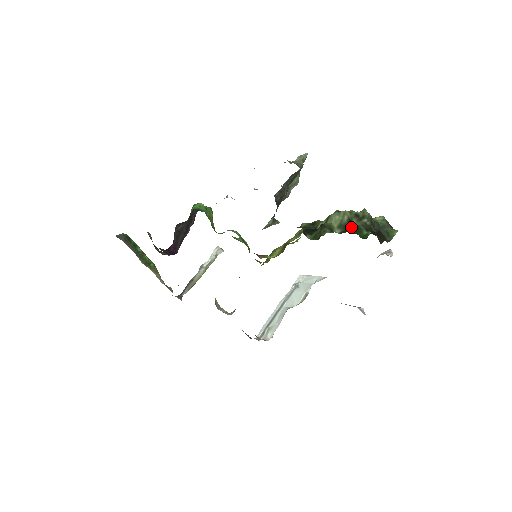
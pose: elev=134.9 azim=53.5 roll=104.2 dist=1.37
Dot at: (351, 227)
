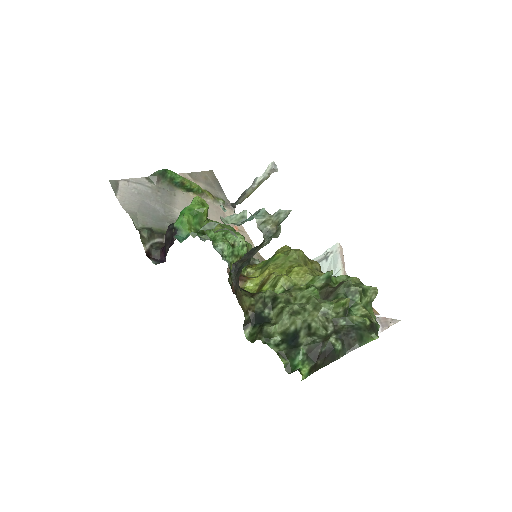
Dot at: (293, 341)
